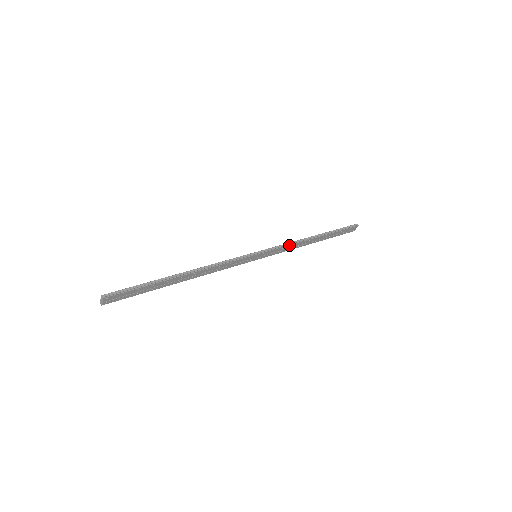
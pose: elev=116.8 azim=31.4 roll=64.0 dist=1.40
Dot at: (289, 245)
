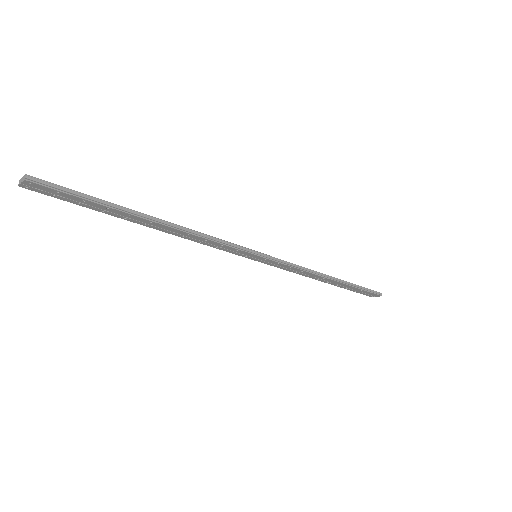
Dot at: (300, 269)
